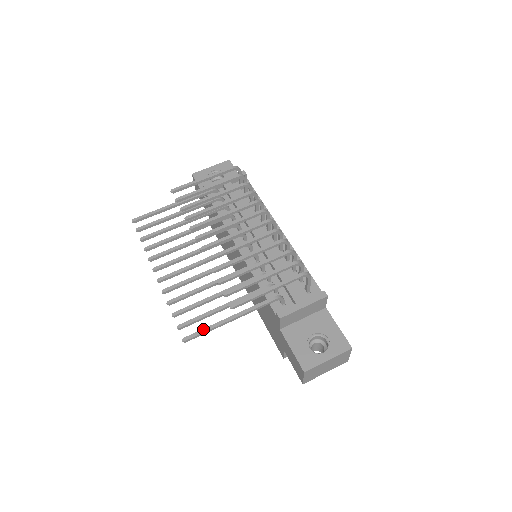
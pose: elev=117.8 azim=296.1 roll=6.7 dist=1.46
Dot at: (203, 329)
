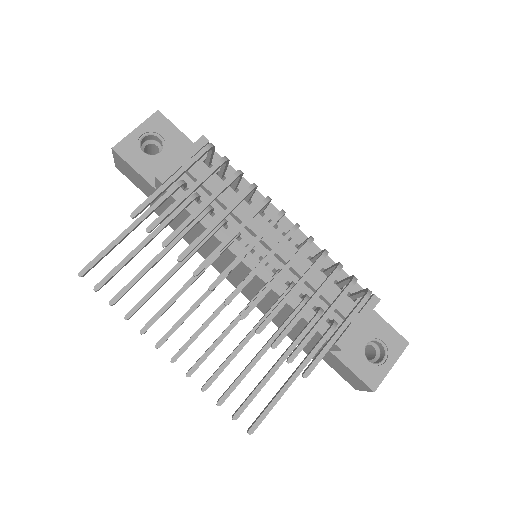
Dot at: (267, 408)
